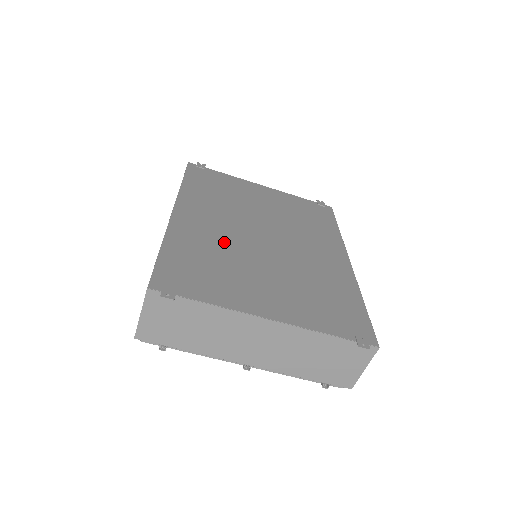
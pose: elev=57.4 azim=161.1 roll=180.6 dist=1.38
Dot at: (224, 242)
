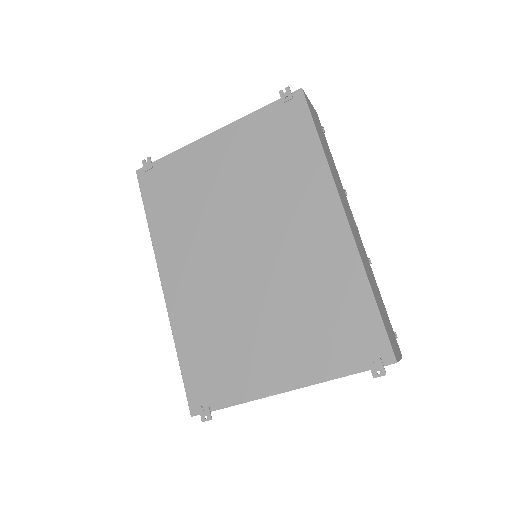
Dot at: (216, 301)
